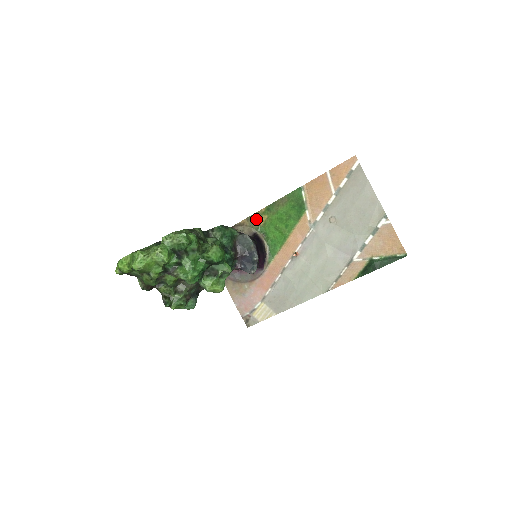
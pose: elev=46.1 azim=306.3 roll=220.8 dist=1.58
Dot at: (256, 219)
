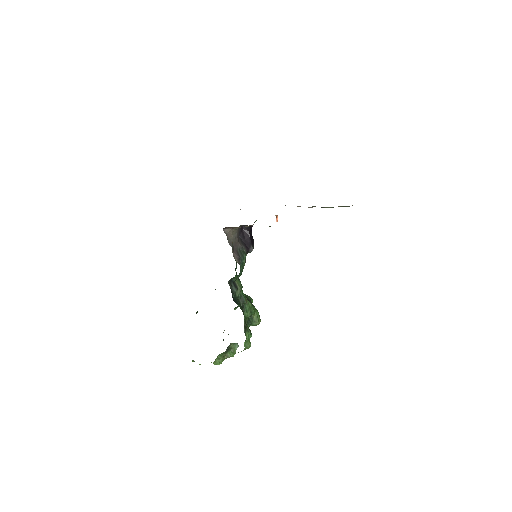
Dot at: occluded
